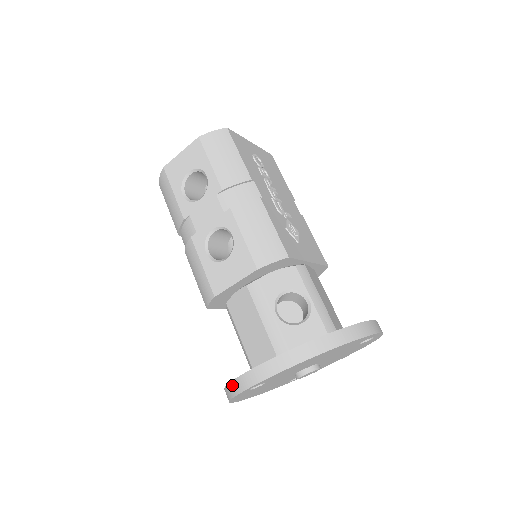
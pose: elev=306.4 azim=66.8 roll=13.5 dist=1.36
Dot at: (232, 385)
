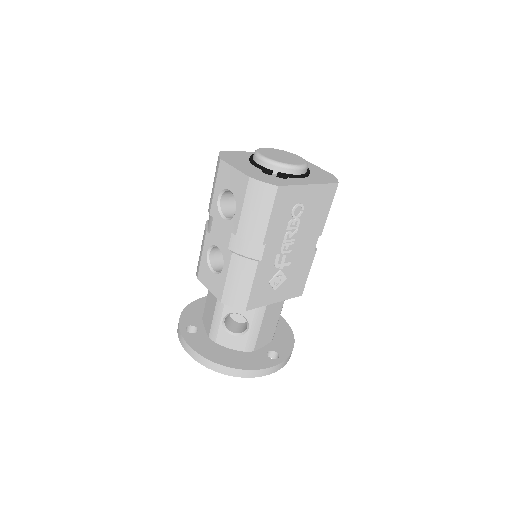
Dot at: (178, 326)
